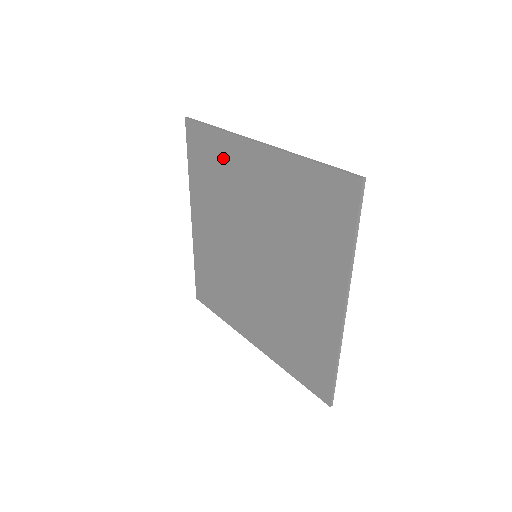
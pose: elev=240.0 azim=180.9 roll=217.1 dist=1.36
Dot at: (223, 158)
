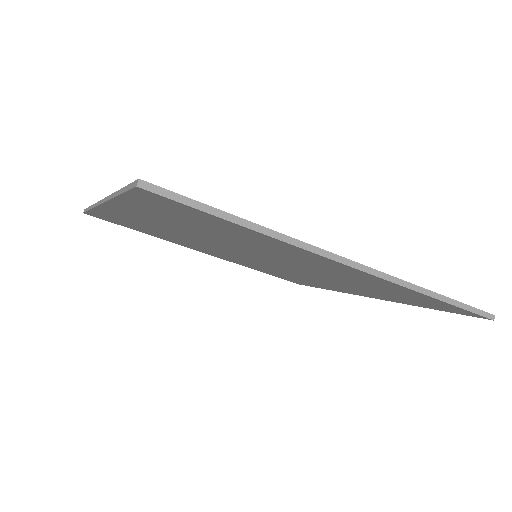
Dot at: (127, 221)
